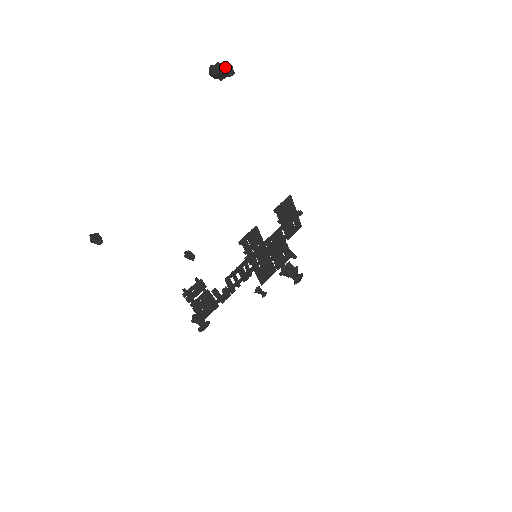
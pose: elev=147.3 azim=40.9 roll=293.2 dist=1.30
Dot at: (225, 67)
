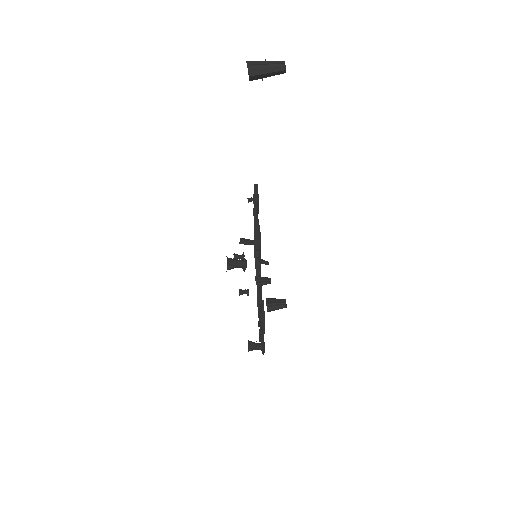
Dot at: (280, 64)
